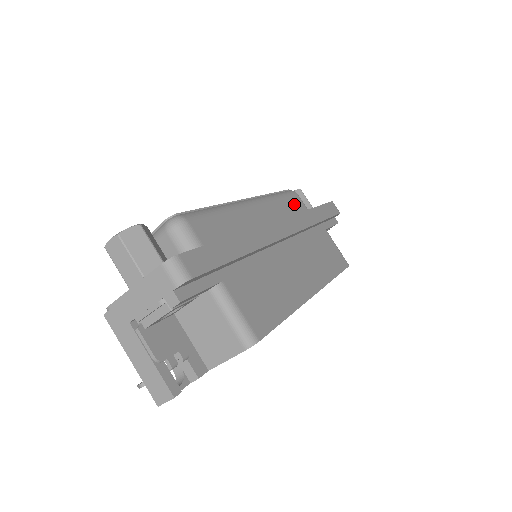
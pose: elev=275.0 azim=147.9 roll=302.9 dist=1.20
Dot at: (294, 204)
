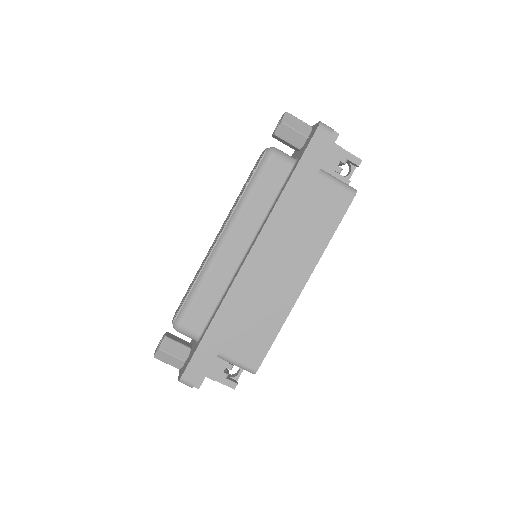
Dot at: (271, 181)
